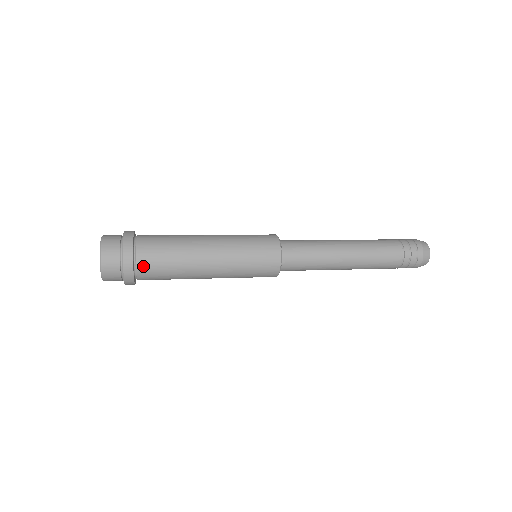
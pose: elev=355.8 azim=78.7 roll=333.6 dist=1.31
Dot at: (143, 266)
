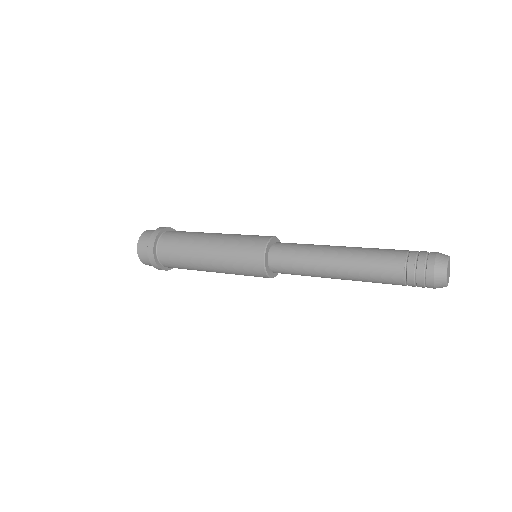
Dot at: (163, 259)
